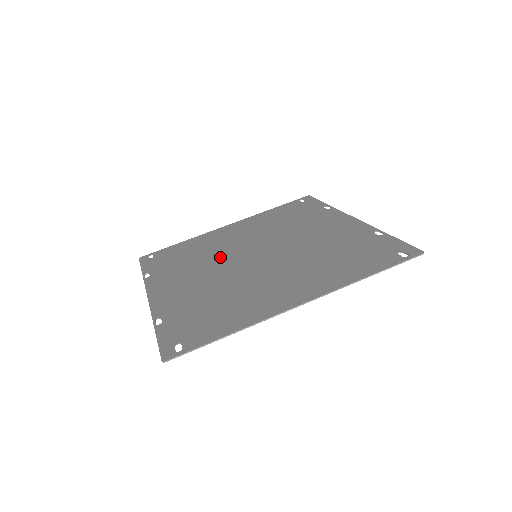
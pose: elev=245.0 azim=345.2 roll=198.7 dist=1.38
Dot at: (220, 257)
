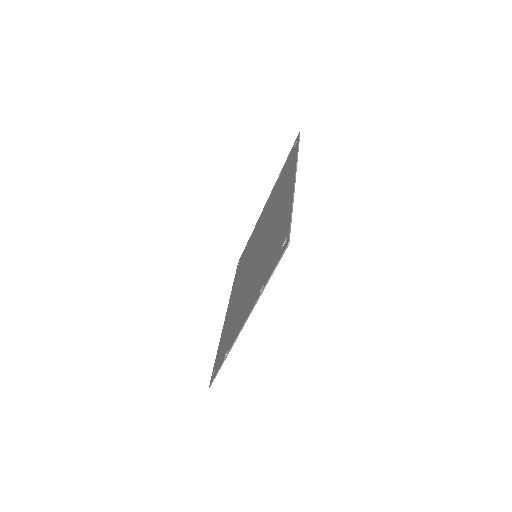
Dot at: (244, 289)
